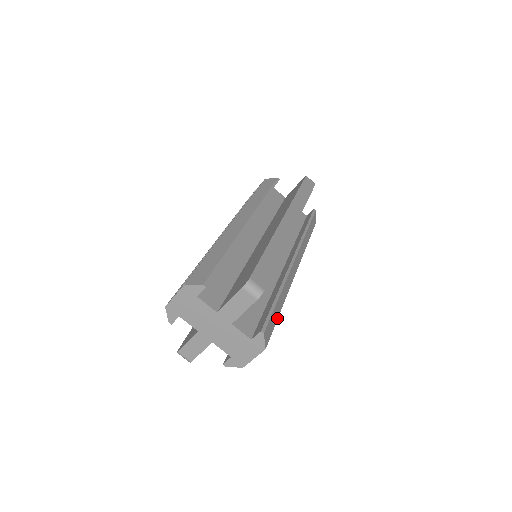
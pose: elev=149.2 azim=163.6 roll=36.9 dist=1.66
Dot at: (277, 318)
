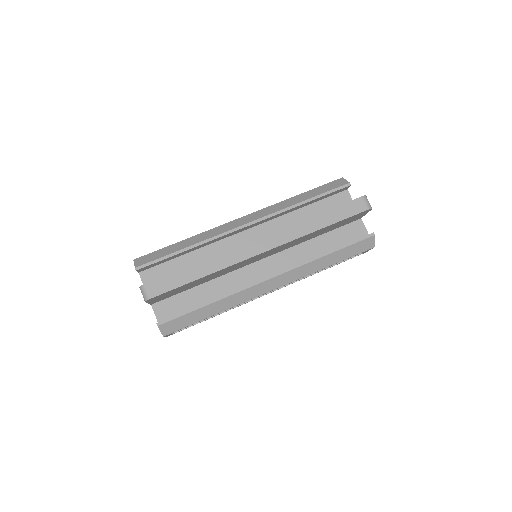
Dot at: (200, 320)
